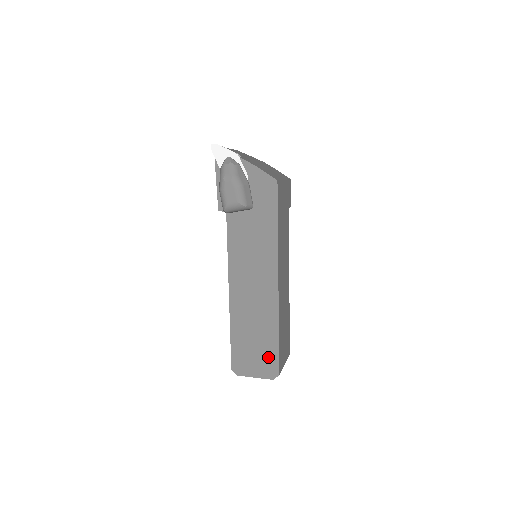
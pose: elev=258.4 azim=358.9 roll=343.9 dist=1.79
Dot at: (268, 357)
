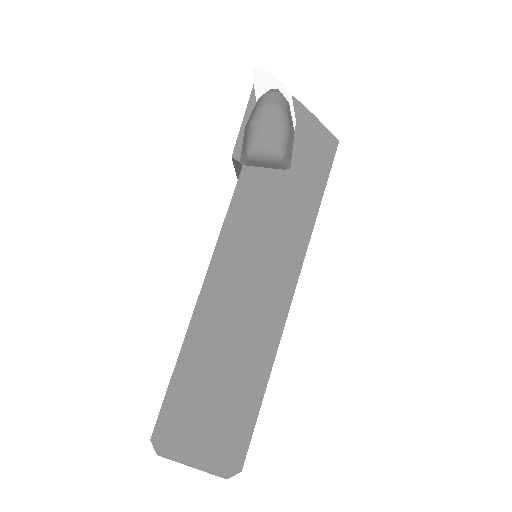
Dot at: (232, 429)
